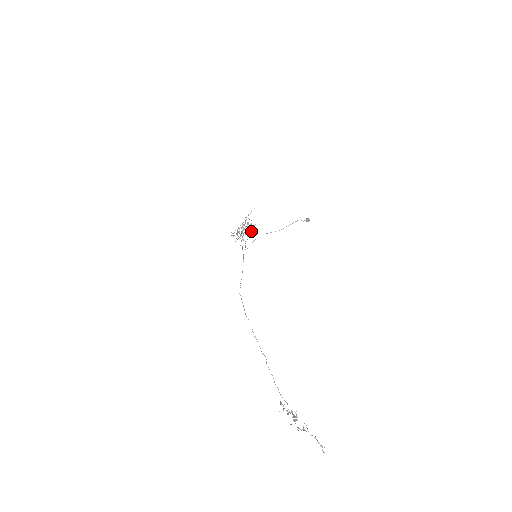
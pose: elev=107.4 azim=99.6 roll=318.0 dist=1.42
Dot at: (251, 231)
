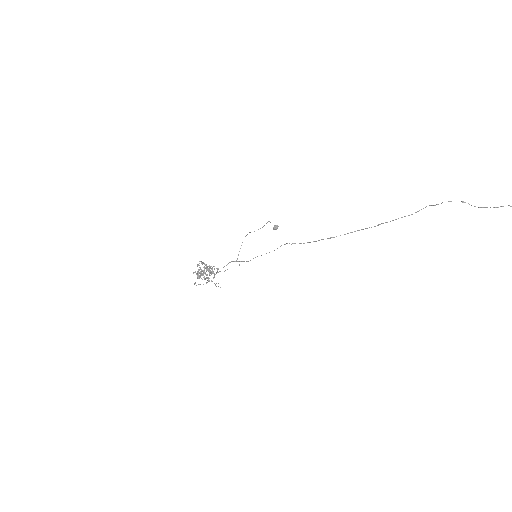
Dot at: (211, 281)
